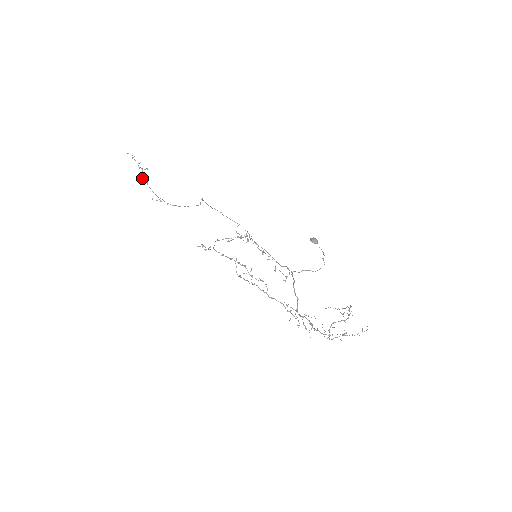
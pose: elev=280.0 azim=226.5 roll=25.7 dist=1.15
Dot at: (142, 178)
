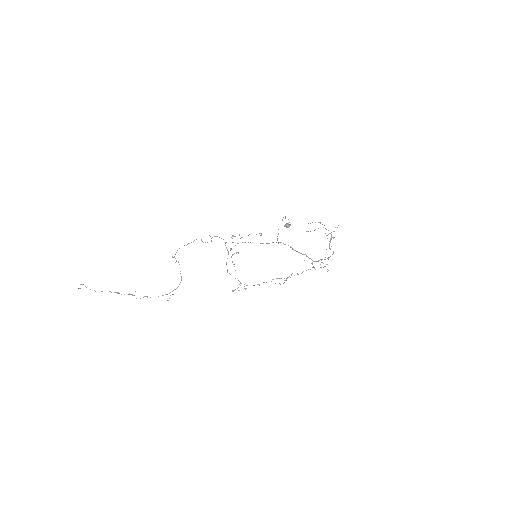
Dot at: occluded
